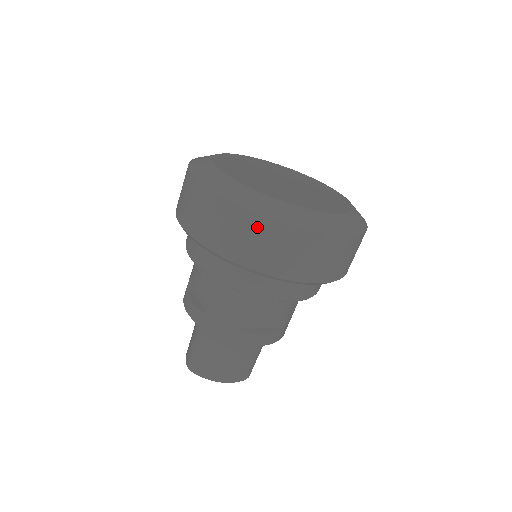
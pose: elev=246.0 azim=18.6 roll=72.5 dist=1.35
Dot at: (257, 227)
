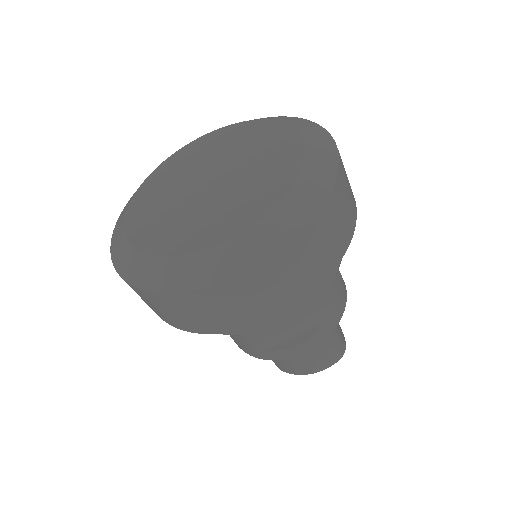
Dot at: (160, 301)
